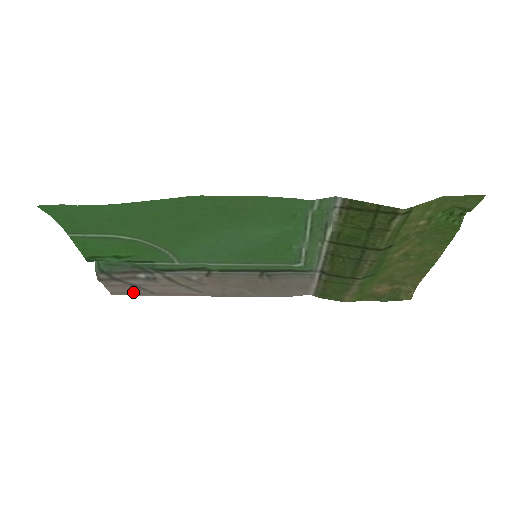
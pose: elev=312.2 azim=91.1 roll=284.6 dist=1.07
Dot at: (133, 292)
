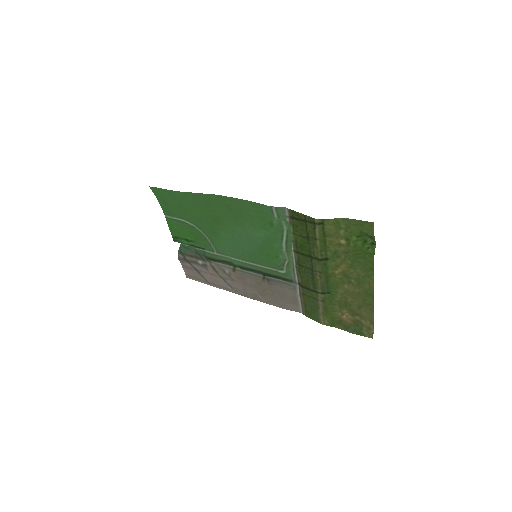
Dot at: (197, 277)
